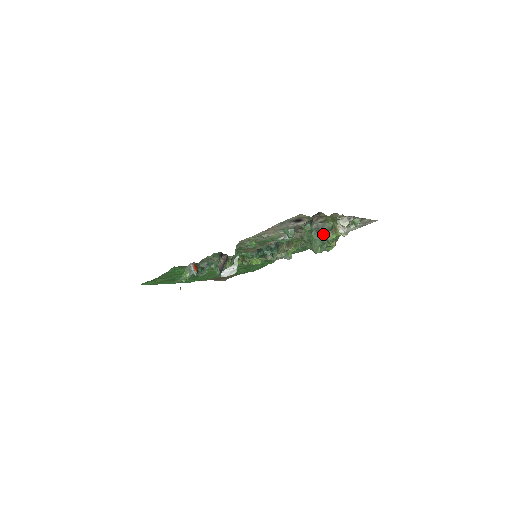
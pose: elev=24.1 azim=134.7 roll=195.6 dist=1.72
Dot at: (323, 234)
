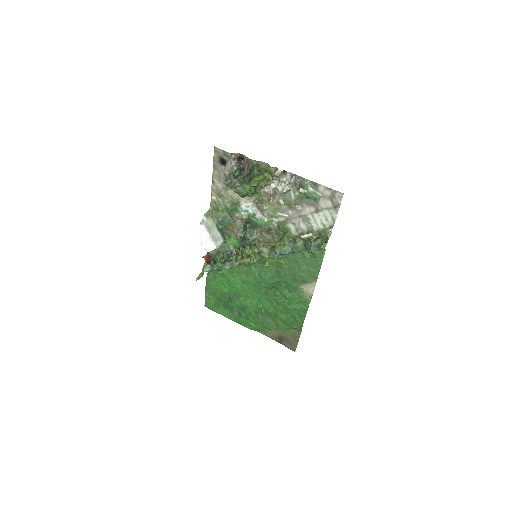
Dot at: (246, 177)
